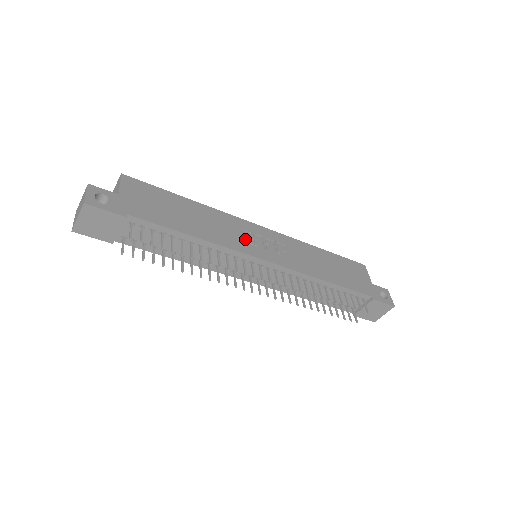
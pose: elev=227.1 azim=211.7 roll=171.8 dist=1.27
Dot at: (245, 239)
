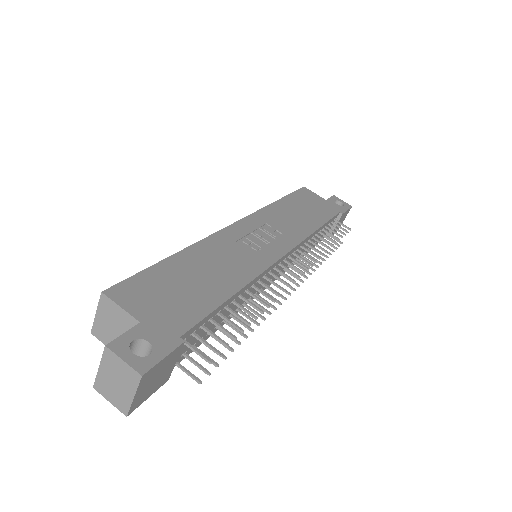
Dot at: (250, 249)
